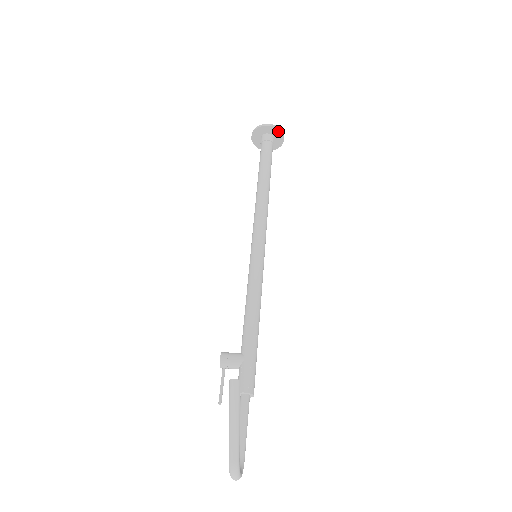
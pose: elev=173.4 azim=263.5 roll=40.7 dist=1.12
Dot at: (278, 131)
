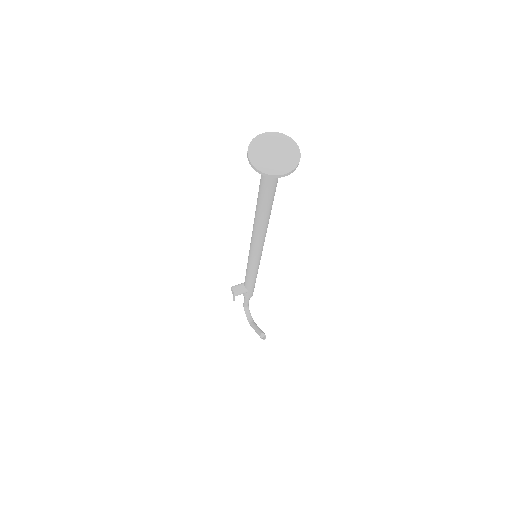
Dot at: (295, 163)
